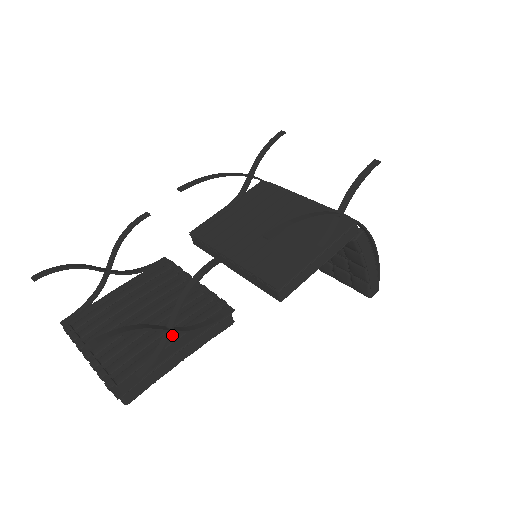
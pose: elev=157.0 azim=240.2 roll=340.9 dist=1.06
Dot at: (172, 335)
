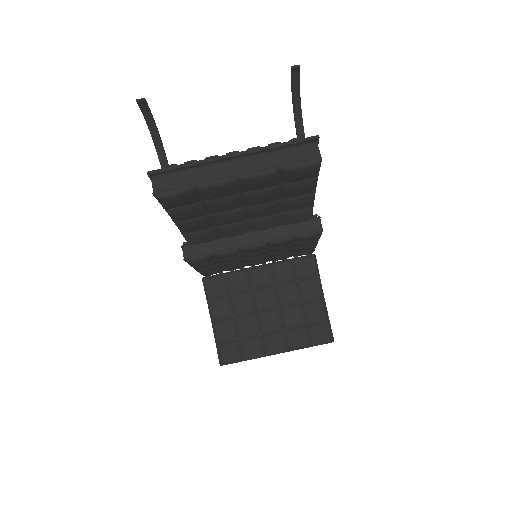
Dot at: occluded
